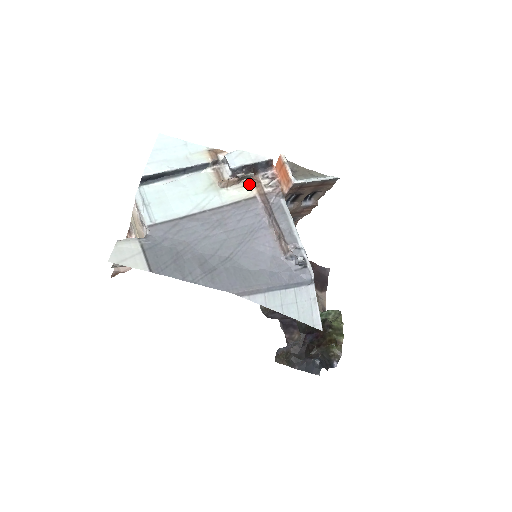
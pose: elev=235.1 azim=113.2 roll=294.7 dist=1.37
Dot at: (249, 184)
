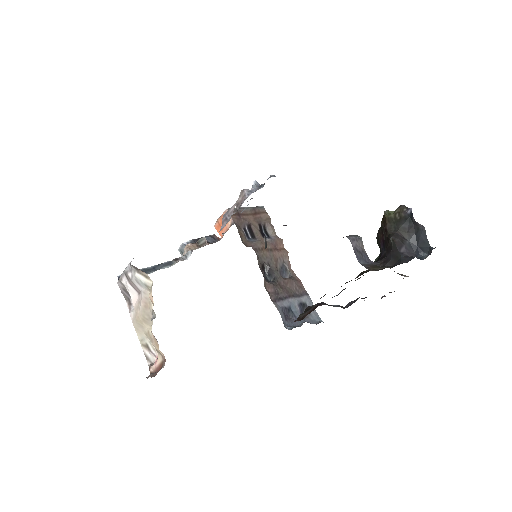
Dot at: occluded
